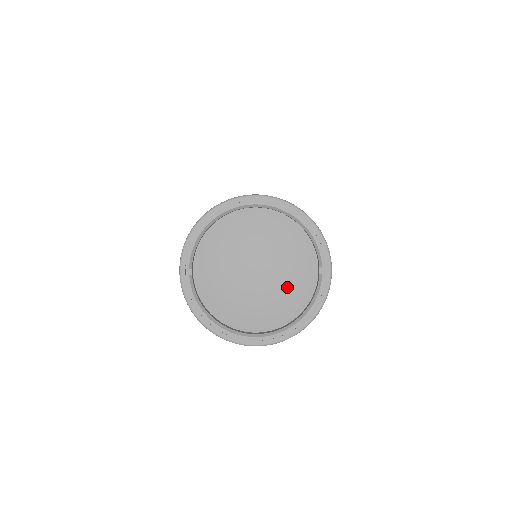
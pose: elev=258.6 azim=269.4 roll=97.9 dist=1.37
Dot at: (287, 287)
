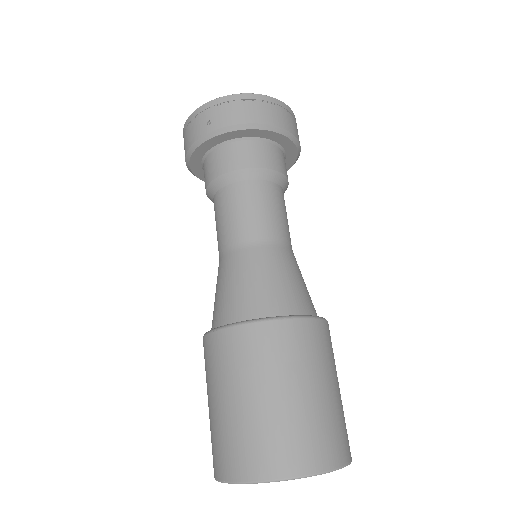
Dot at: occluded
